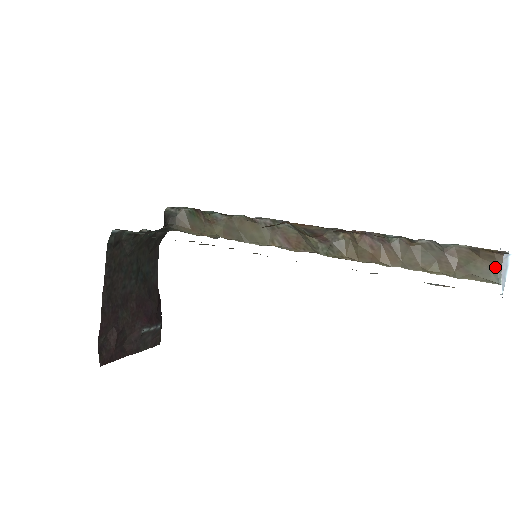
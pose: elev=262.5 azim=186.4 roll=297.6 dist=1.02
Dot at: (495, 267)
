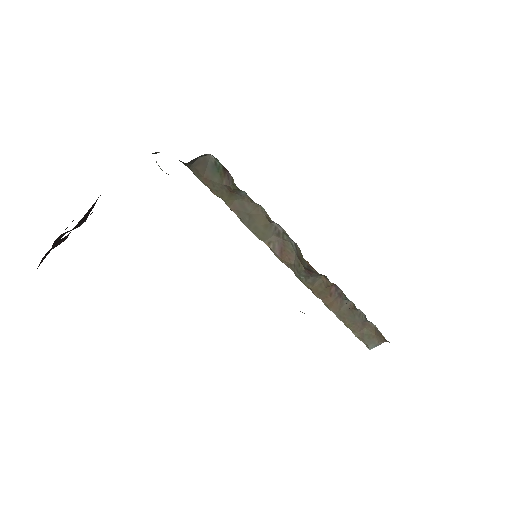
Dot at: (377, 343)
